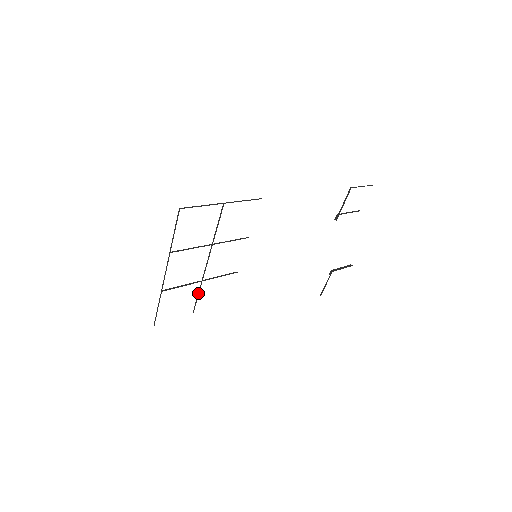
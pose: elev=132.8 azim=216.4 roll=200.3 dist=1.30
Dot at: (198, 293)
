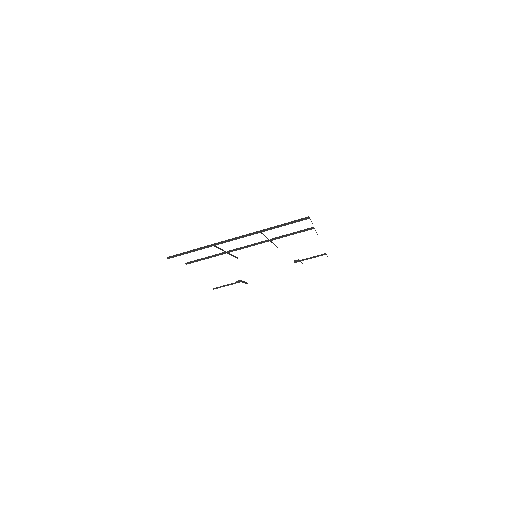
Dot at: (211, 256)
